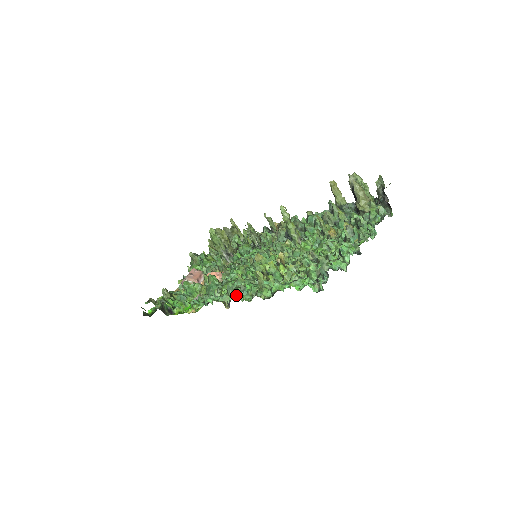
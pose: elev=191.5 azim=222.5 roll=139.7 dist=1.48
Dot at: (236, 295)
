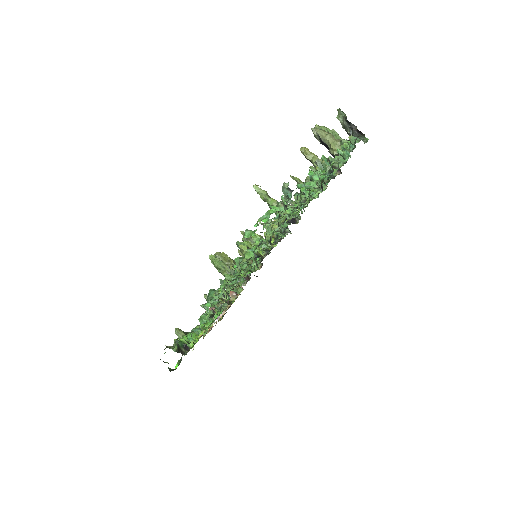
Dot at: (227, 281)
